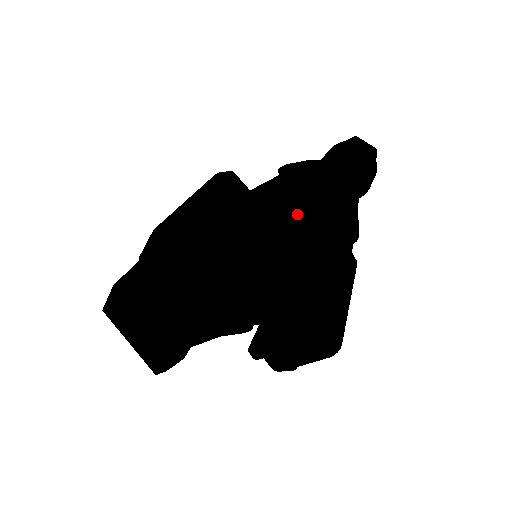
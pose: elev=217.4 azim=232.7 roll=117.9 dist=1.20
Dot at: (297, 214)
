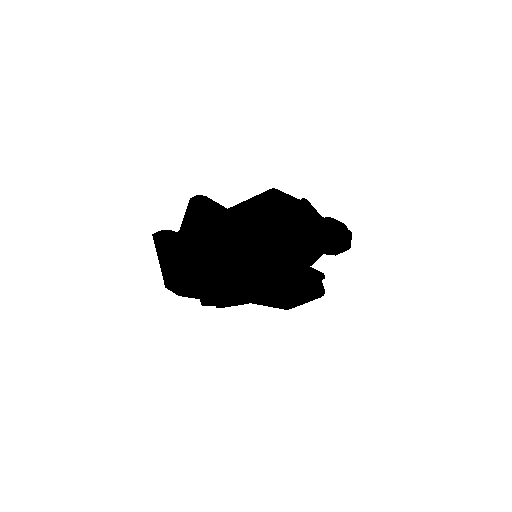
Dot at: (286, 195)
